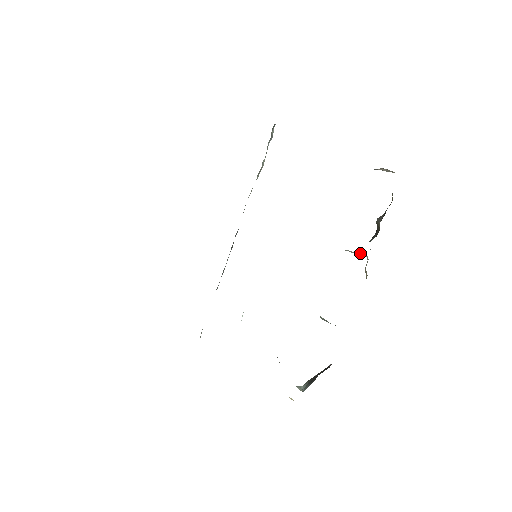
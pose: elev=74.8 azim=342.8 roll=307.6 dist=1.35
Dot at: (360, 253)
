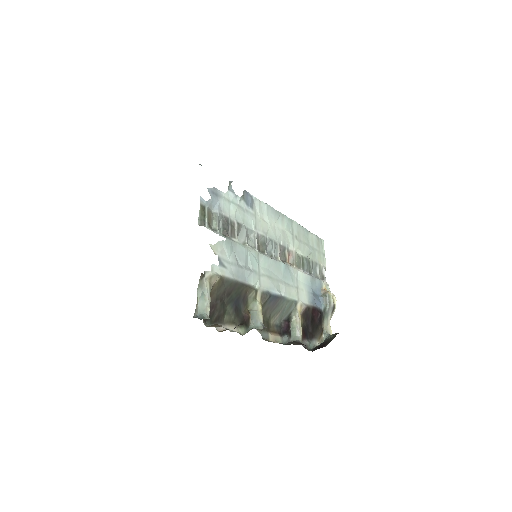
Dot at: (262, 325)
